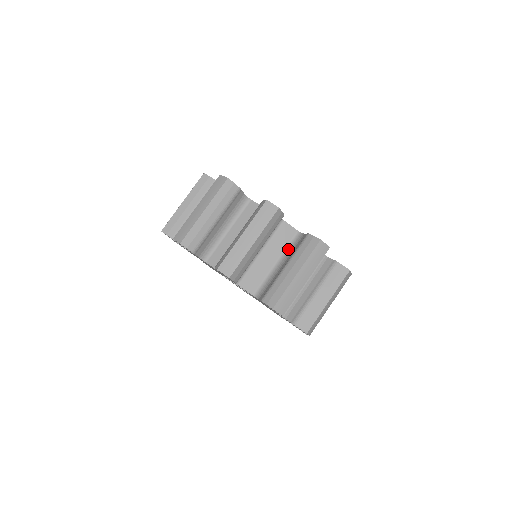
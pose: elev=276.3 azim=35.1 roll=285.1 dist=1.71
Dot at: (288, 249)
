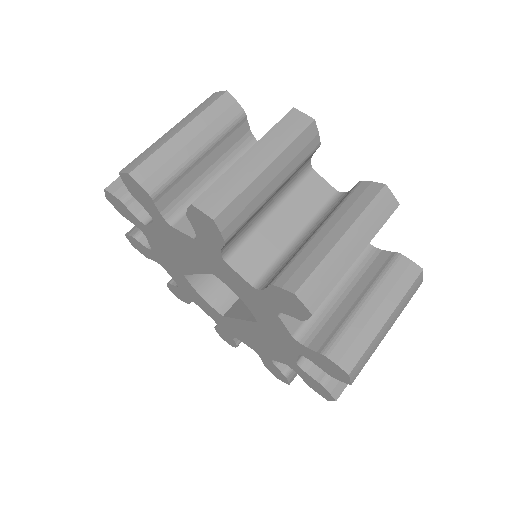
Dot at: (353, 268)
